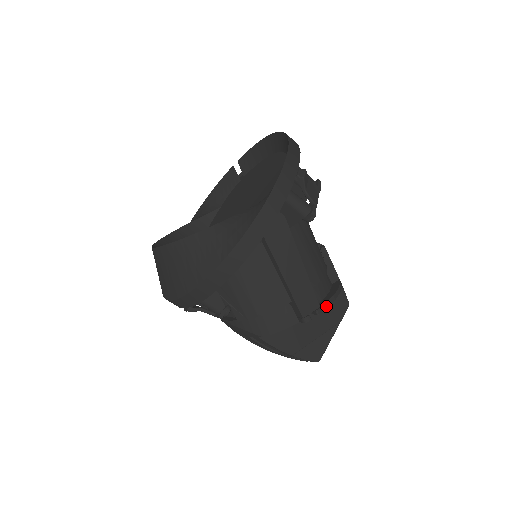
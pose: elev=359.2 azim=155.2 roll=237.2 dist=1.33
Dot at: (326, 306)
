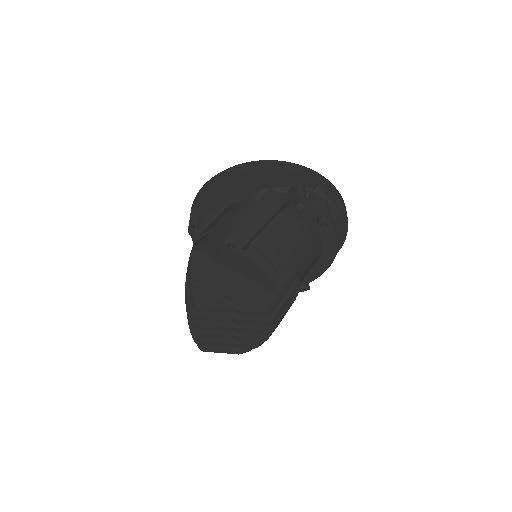
Dot at: (245, 253)
